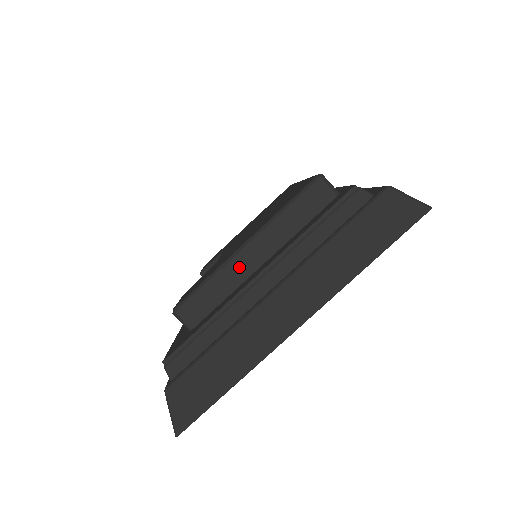
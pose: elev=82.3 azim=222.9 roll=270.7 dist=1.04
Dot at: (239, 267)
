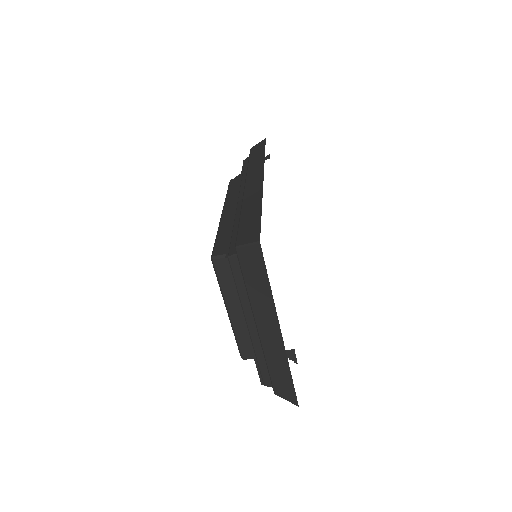
Dot at: (238, 322)
